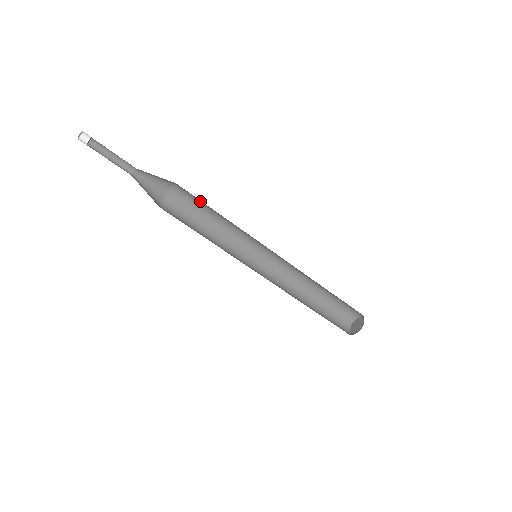
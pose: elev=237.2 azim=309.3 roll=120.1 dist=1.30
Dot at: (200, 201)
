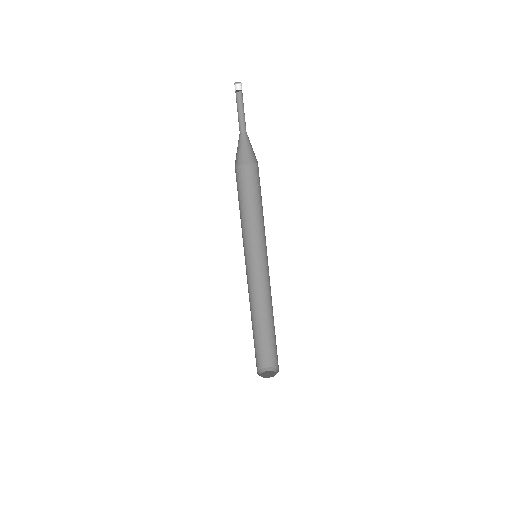
Dot at: (249, 190)
